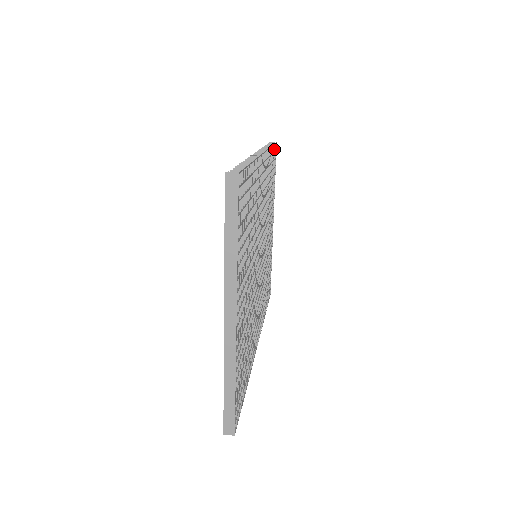
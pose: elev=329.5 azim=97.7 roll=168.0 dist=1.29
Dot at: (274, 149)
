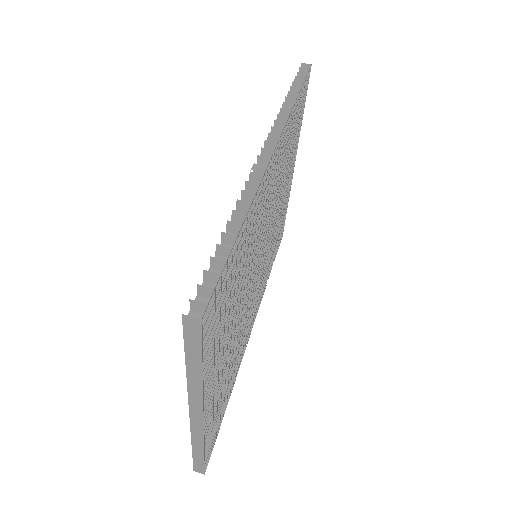
Dot at: (304, 84)
